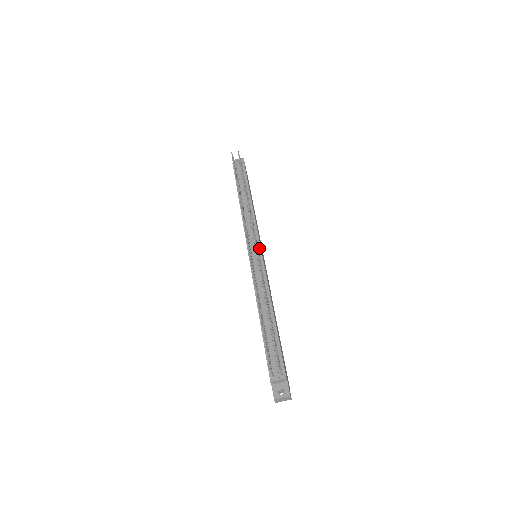
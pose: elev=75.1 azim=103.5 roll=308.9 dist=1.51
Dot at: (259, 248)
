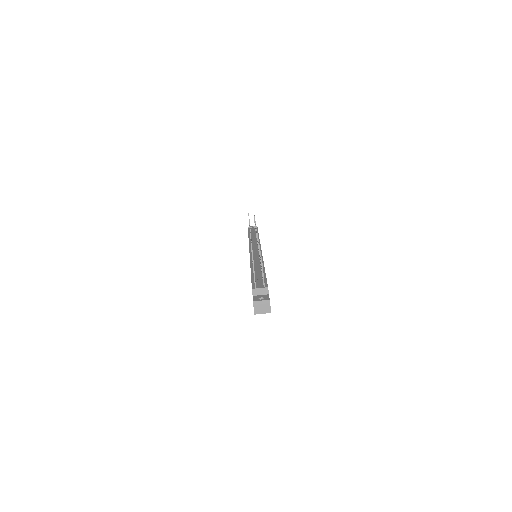
Dot at: (260, 249)
